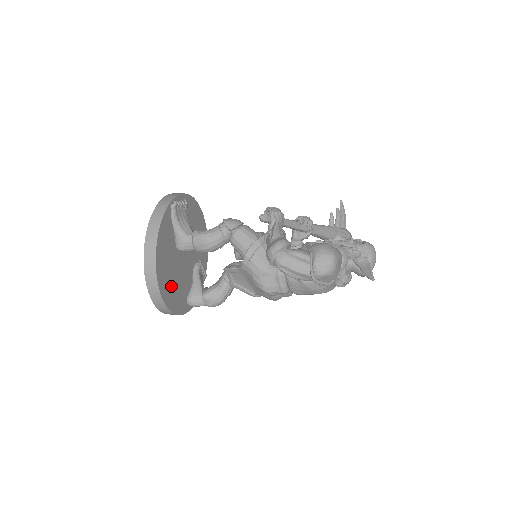
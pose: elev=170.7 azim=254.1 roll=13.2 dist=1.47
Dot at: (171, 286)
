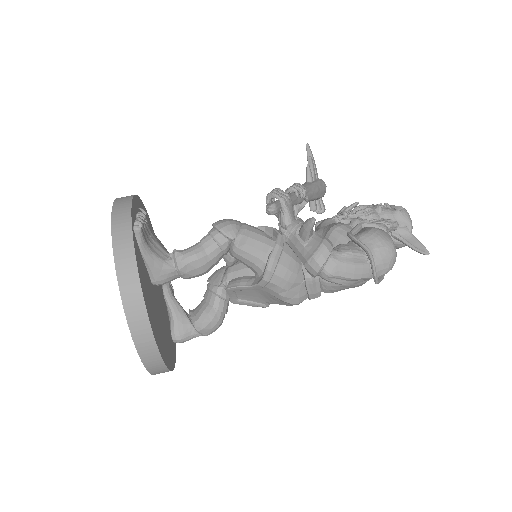
Dot at: (163, 339)
